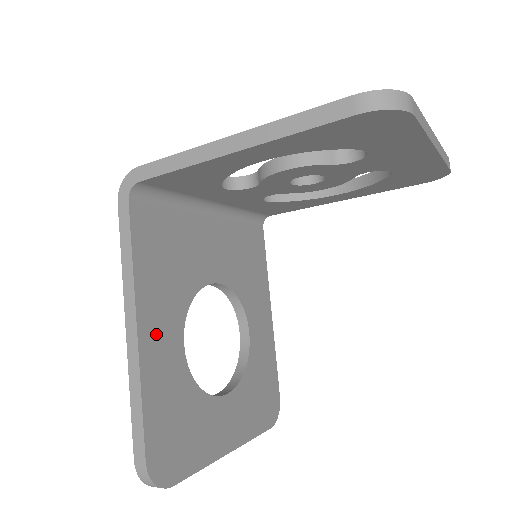
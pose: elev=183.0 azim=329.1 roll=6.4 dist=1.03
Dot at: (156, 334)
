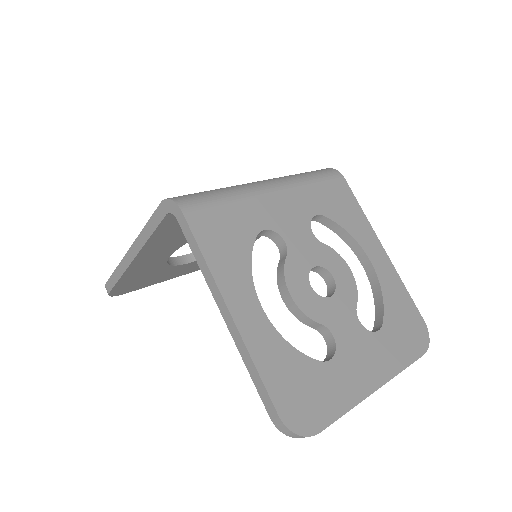
Dot at: (148, 258)
